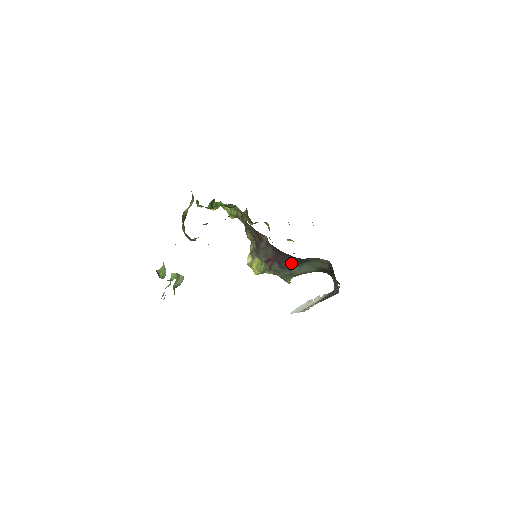
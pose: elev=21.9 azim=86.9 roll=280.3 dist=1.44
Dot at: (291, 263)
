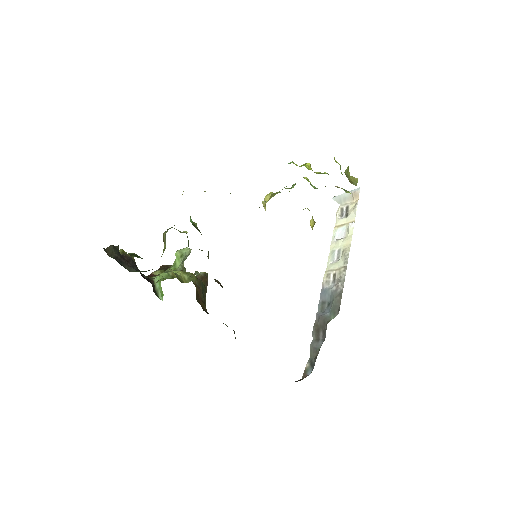
Dot at: occluded
